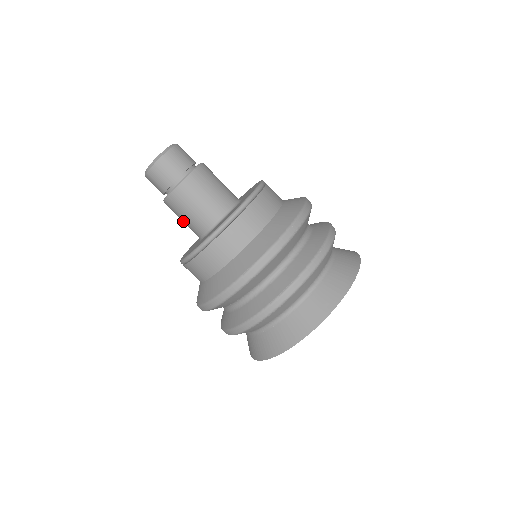
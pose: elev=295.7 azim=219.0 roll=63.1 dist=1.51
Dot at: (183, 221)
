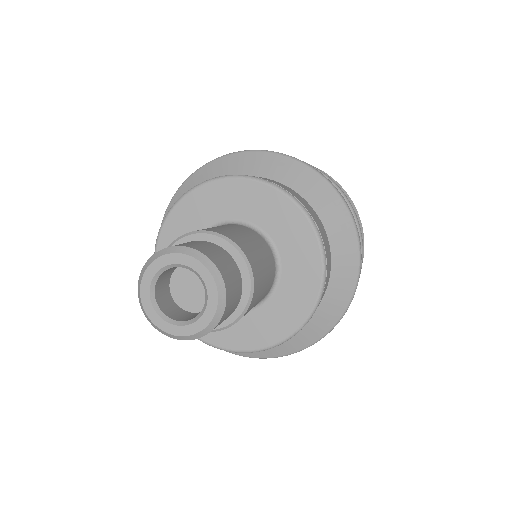
Dot at: occluded
